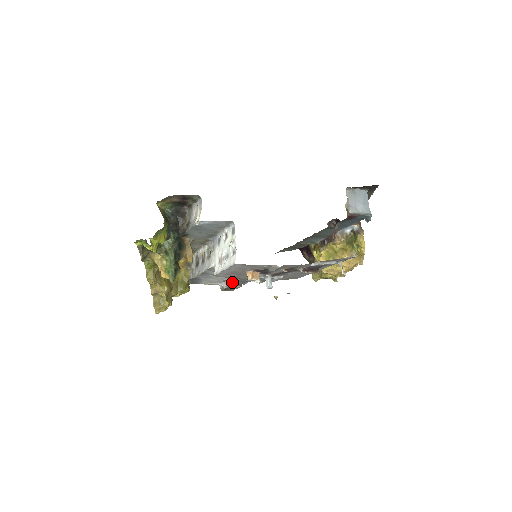
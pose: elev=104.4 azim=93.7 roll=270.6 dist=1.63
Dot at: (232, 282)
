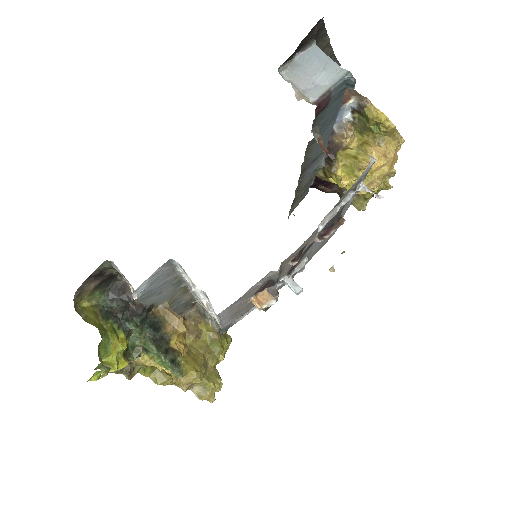
Dot at: occluded
